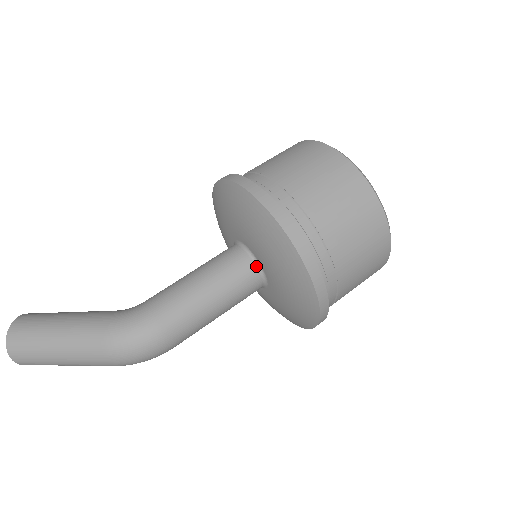
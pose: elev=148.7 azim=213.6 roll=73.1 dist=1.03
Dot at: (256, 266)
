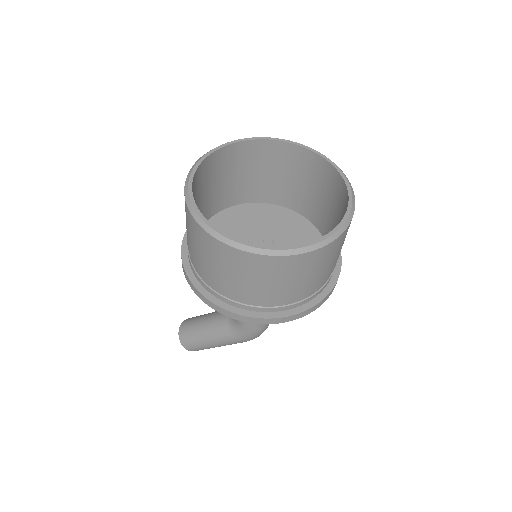
Dot at: occluded
